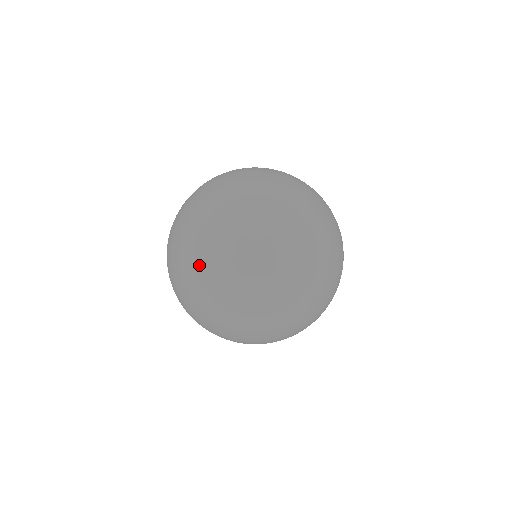
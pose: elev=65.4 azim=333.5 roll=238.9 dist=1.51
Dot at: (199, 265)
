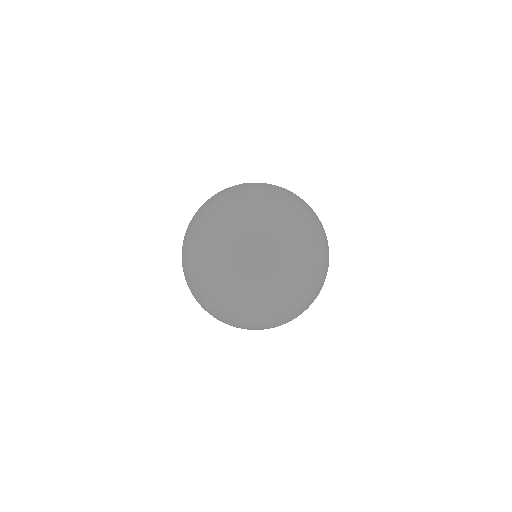
Dot at: (228, 301)
